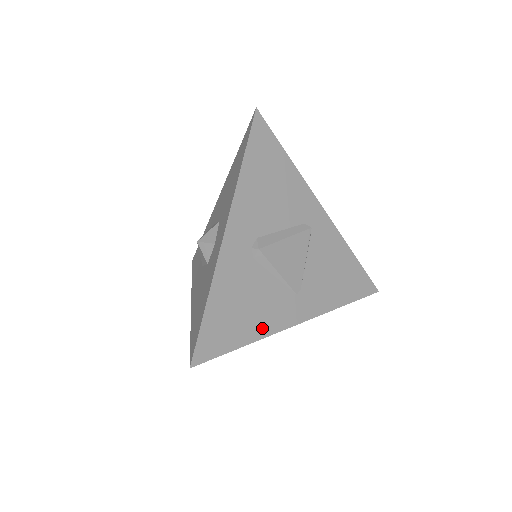
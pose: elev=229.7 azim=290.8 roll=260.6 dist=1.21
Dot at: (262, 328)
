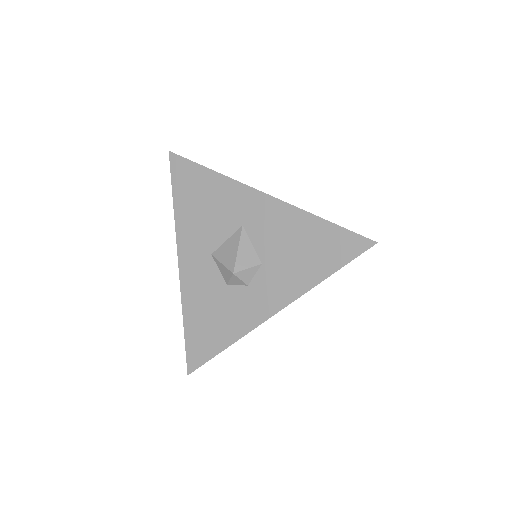
Dot at: occluded
